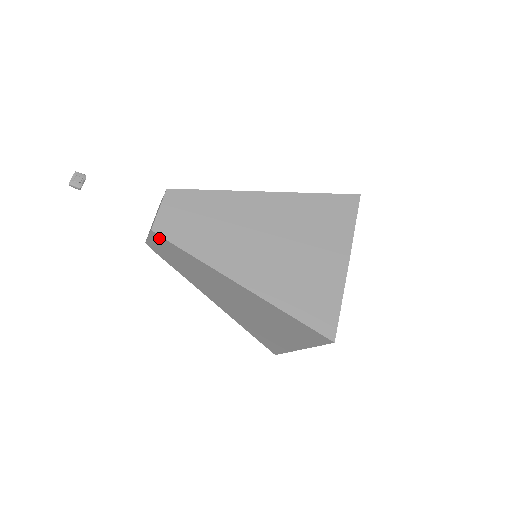
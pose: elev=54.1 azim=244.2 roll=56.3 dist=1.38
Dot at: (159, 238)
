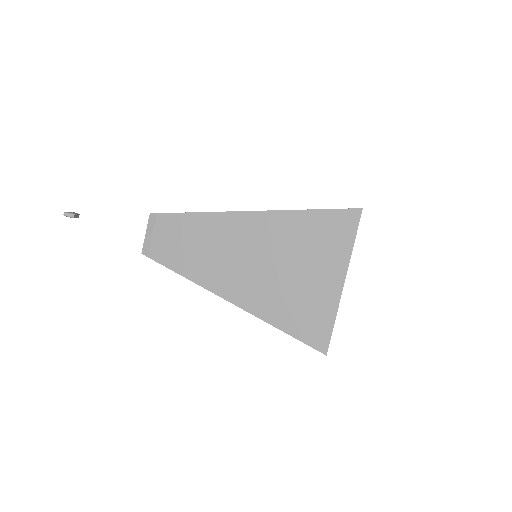
Dot at: (159, 219)
